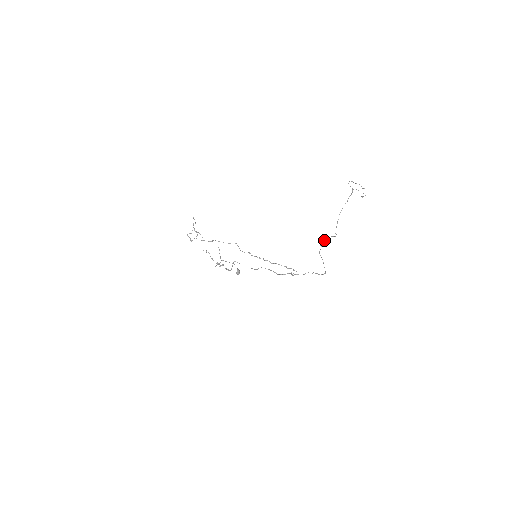
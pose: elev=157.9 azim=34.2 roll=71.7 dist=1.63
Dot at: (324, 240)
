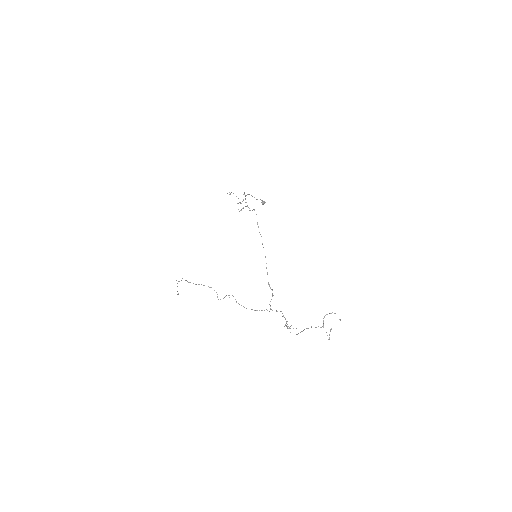
Dot at: occluded
